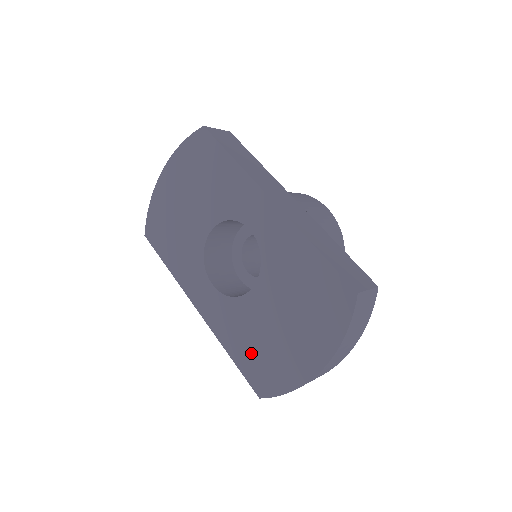
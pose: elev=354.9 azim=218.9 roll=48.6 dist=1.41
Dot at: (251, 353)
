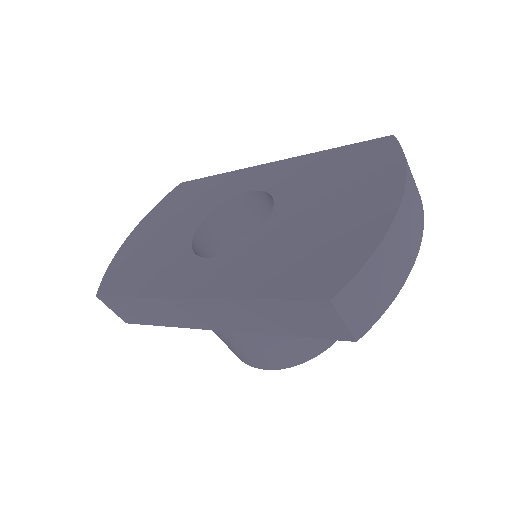
Dot at: (291, 267)
